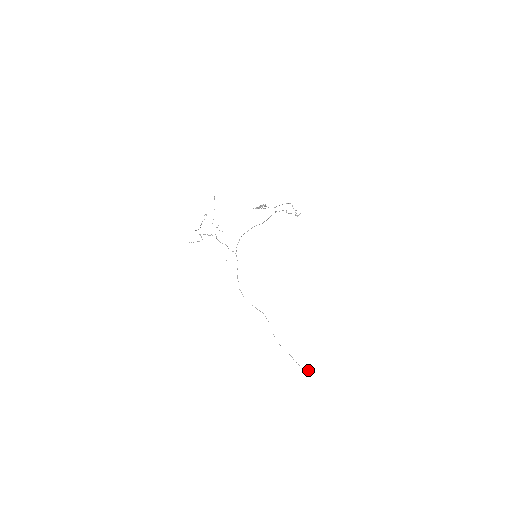
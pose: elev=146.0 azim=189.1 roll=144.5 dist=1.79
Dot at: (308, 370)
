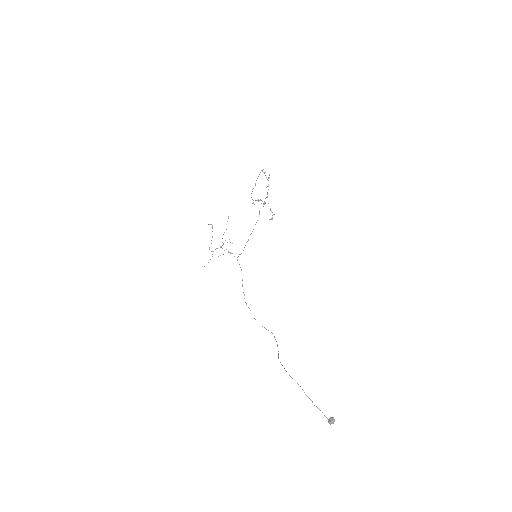
Dot at: (332, 418)
